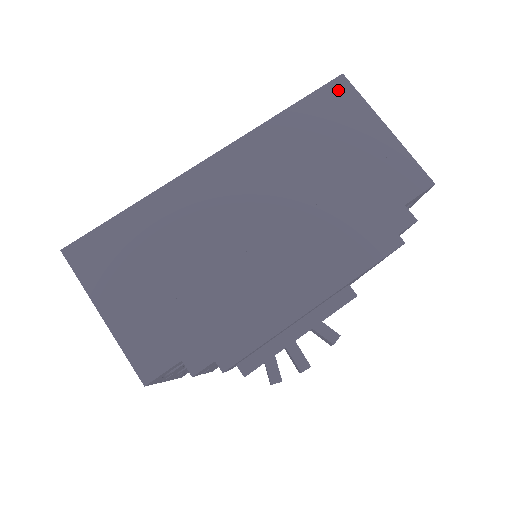
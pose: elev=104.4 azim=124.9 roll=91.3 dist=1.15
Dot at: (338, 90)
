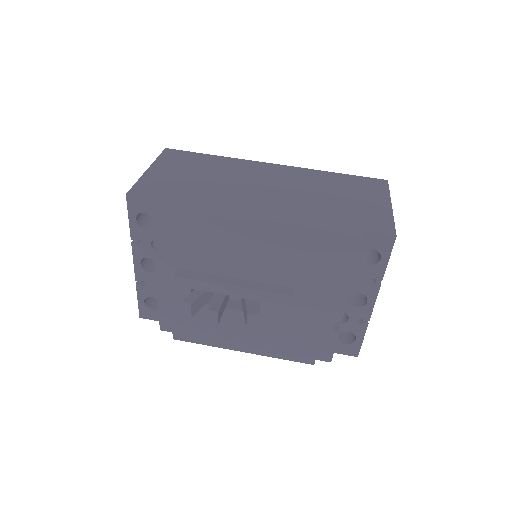
Dot at: (377, 182)
